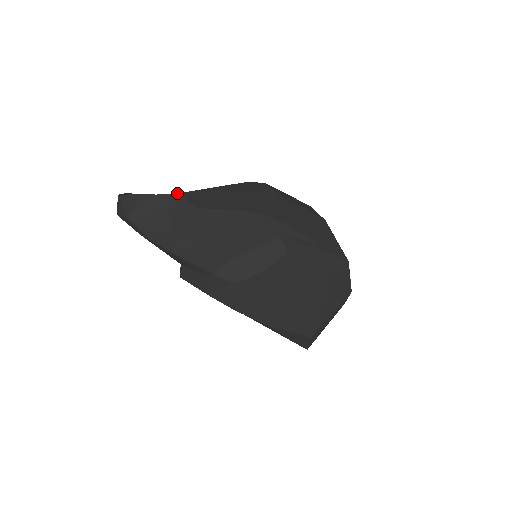
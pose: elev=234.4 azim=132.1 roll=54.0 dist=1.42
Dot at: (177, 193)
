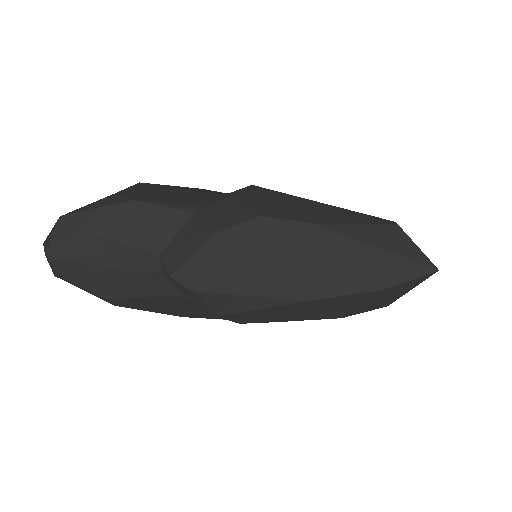
Dot at: occluded
